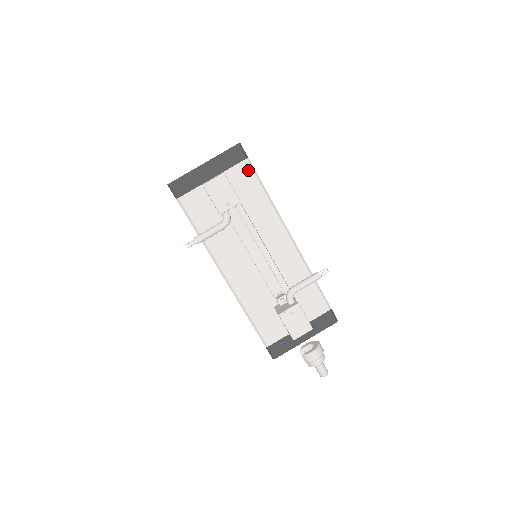
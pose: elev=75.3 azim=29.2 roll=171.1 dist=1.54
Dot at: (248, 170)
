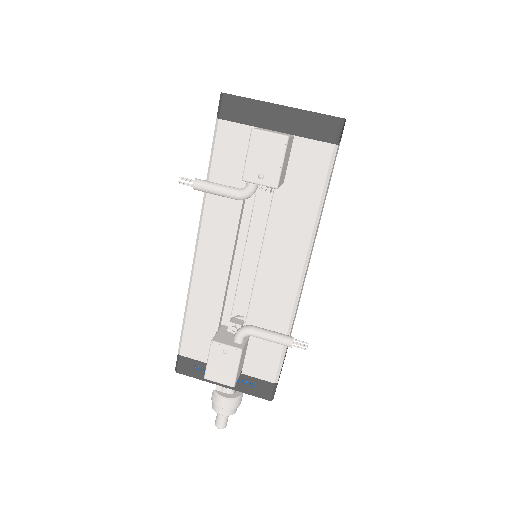
Dot at: (324, 159)
